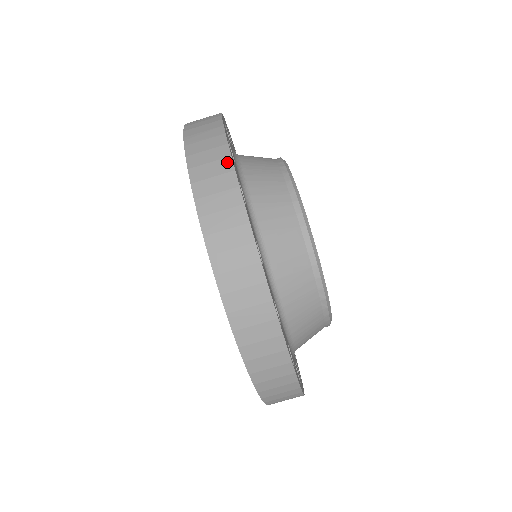
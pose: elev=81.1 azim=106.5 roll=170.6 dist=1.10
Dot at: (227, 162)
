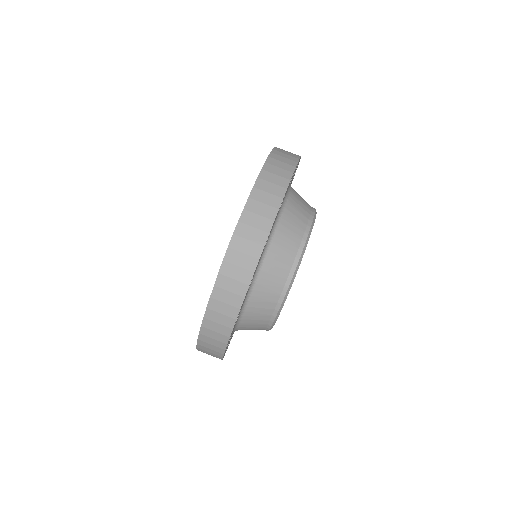
Dot at: occluded
